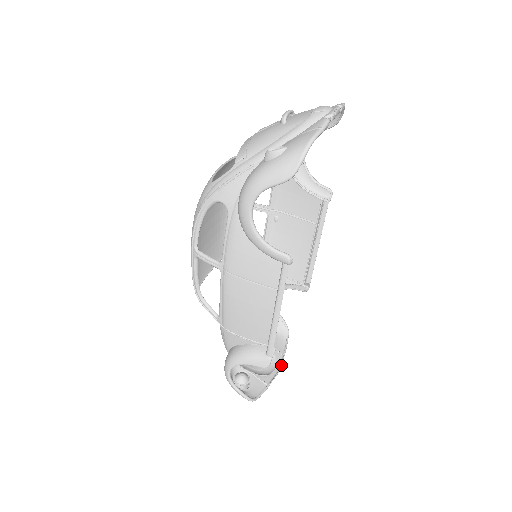
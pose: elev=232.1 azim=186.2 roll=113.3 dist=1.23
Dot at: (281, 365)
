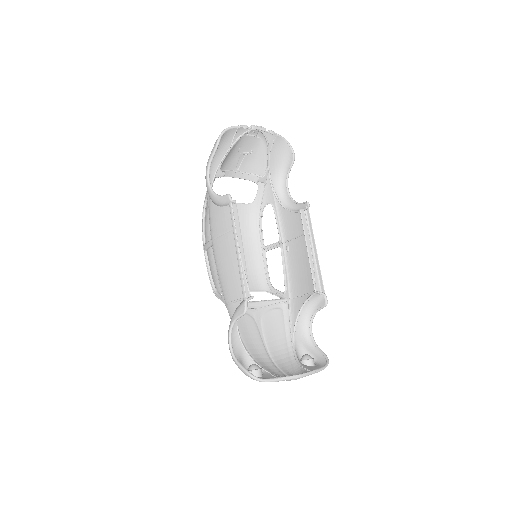
Dot at: (305, 373)
